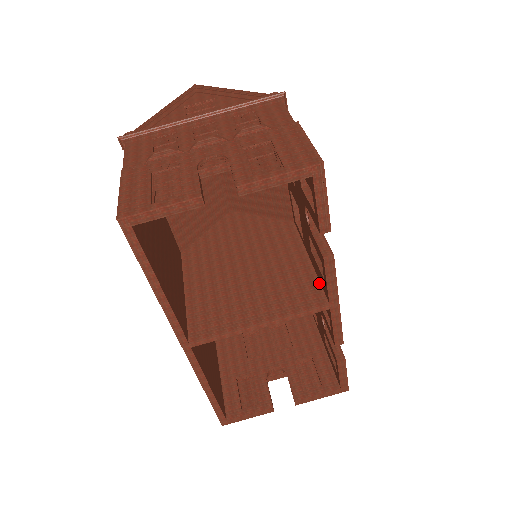
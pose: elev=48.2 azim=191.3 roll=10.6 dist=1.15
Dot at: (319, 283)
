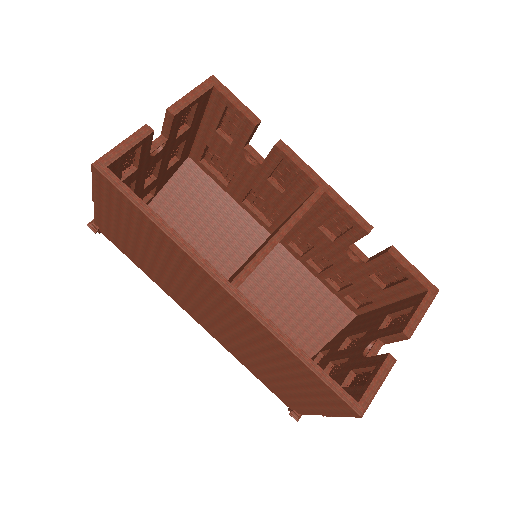
Dot at: occluded
